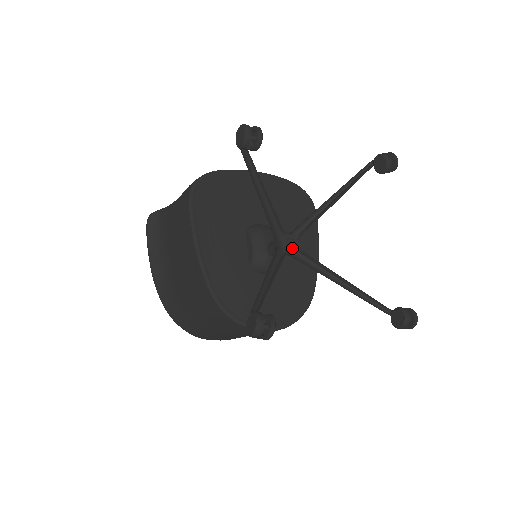
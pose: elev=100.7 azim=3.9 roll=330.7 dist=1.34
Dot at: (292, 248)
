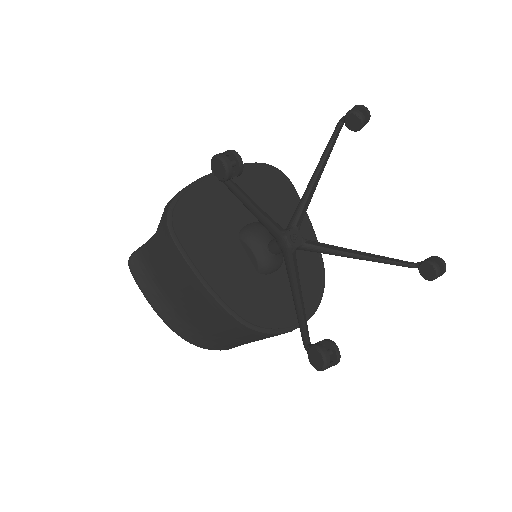
Dot at: (298, 243)
